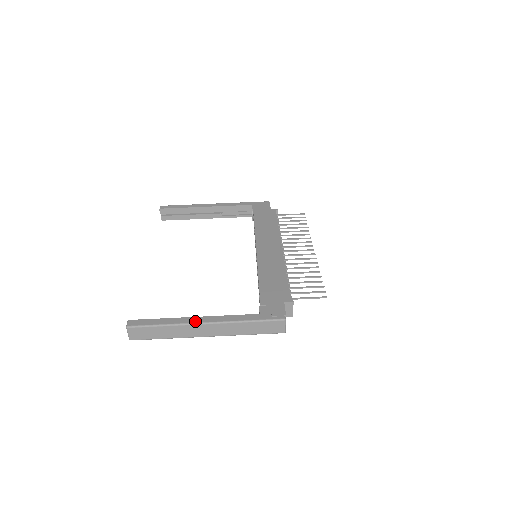
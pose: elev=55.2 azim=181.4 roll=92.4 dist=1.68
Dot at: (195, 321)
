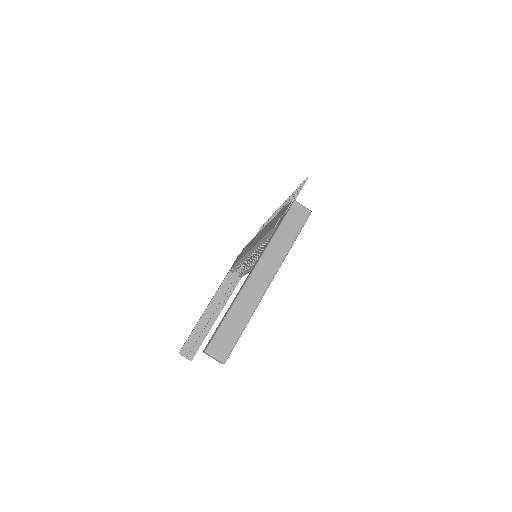
Dot at: (245, 282)
